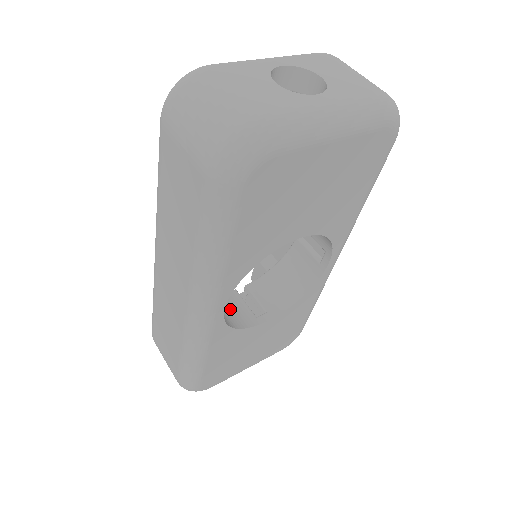
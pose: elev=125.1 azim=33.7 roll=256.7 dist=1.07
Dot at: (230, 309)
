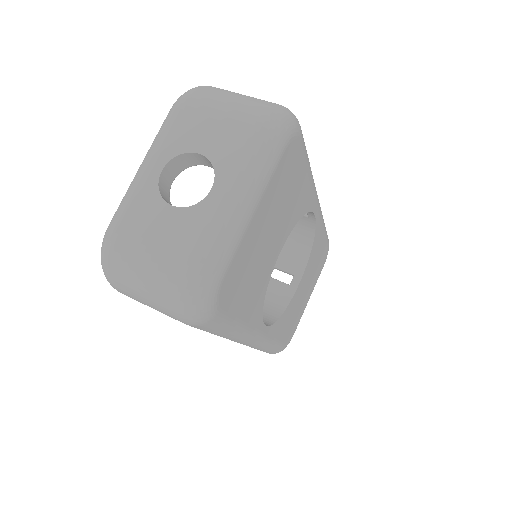
Dot at: (267, 297)
